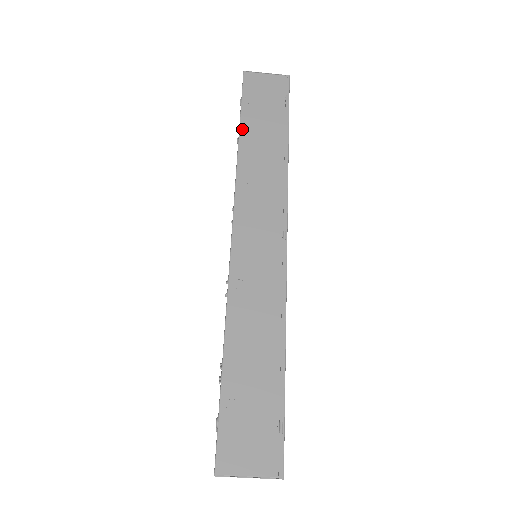
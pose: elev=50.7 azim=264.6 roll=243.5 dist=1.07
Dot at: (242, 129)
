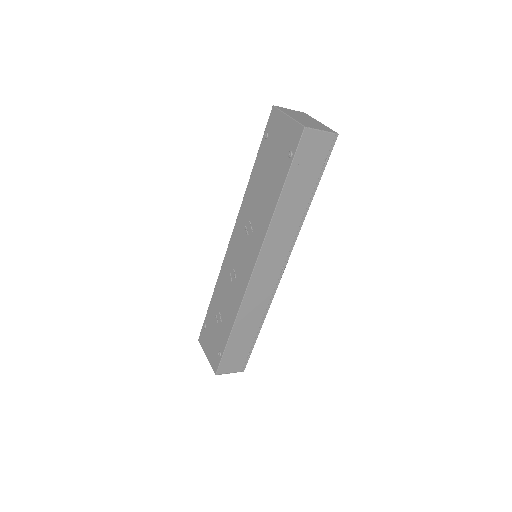
Dot at: (284, 190)
